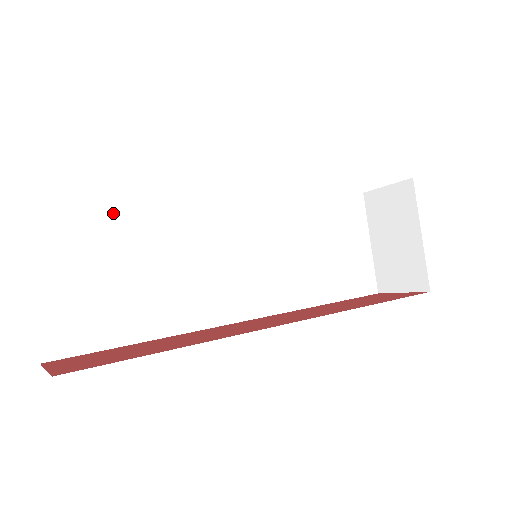
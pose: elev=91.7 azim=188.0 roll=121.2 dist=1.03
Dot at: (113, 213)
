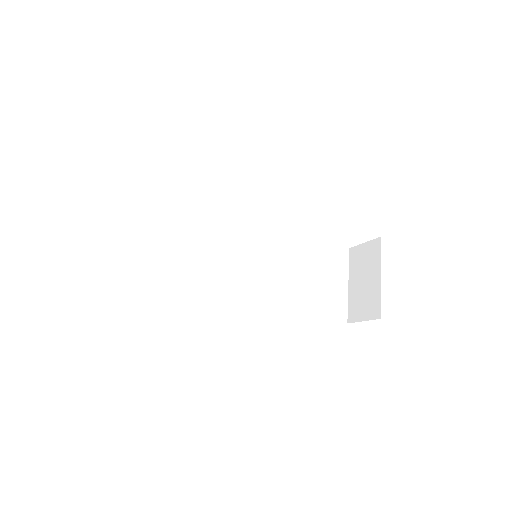
Dot at: (171, 207)
